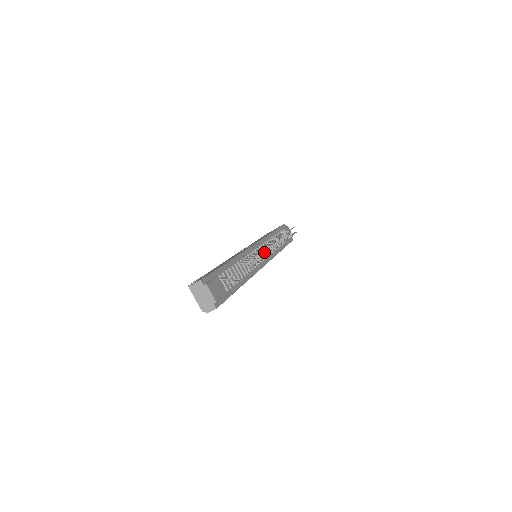
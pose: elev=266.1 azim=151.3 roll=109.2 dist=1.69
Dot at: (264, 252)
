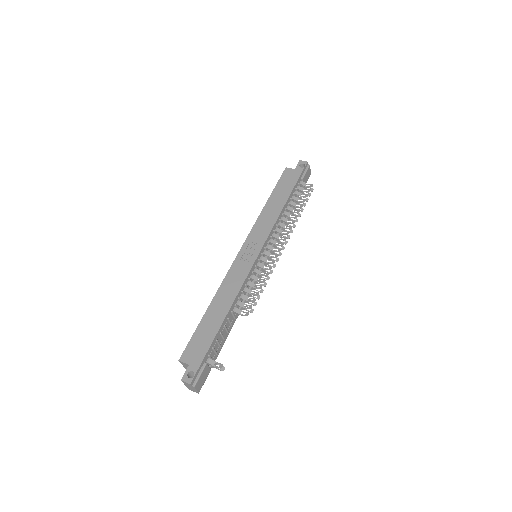
Dot at: occluded
